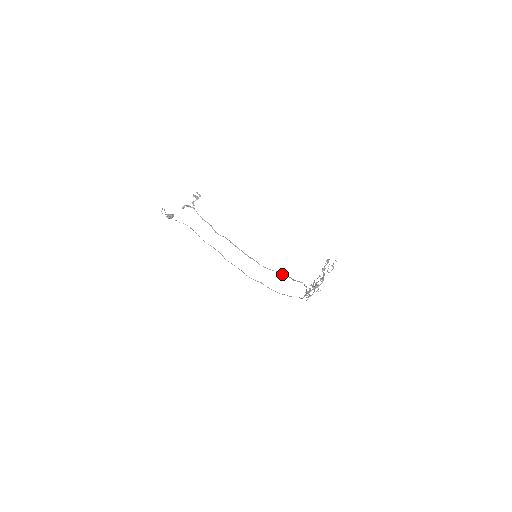
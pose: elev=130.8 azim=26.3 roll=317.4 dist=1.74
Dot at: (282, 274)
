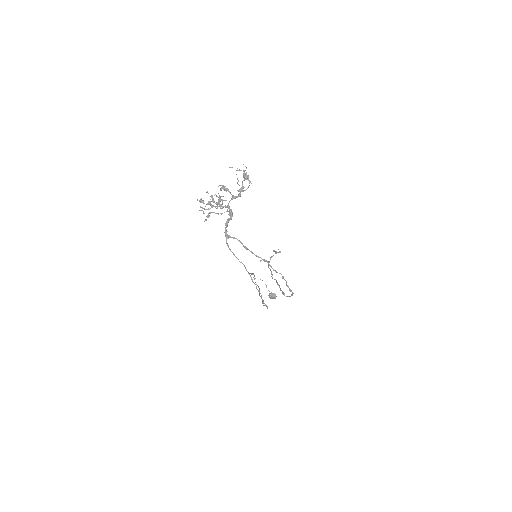
Dot at: (291, 294)
